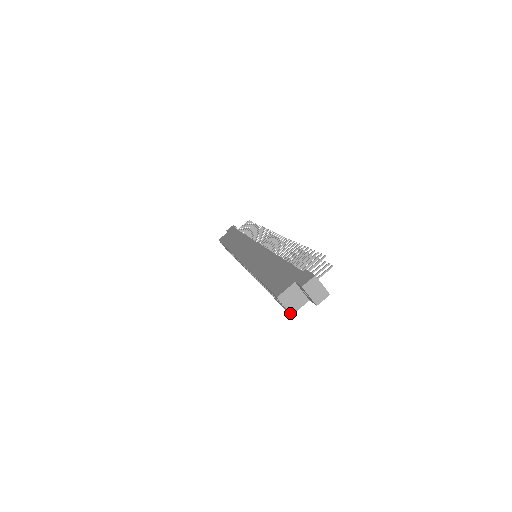
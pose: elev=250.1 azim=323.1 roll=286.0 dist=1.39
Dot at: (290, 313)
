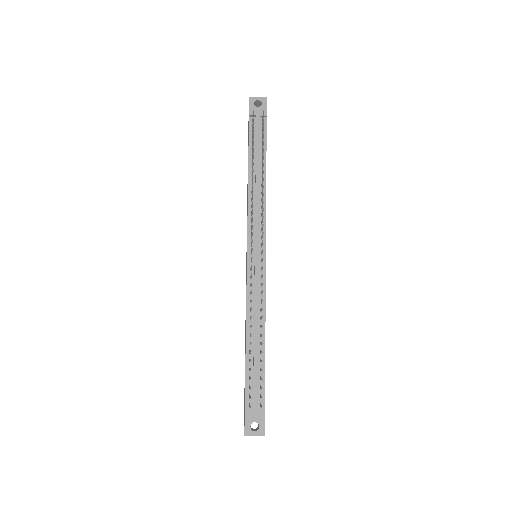
Dot at: occluded
